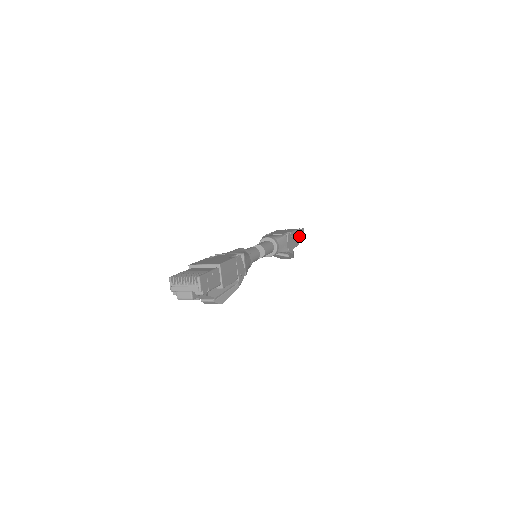
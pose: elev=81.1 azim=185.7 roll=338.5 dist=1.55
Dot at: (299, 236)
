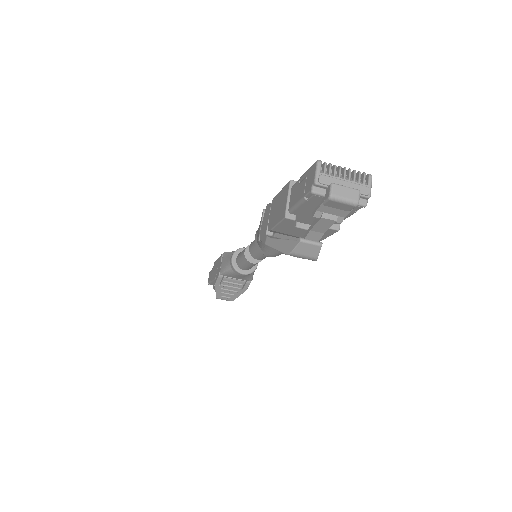
Dot at: occluded
